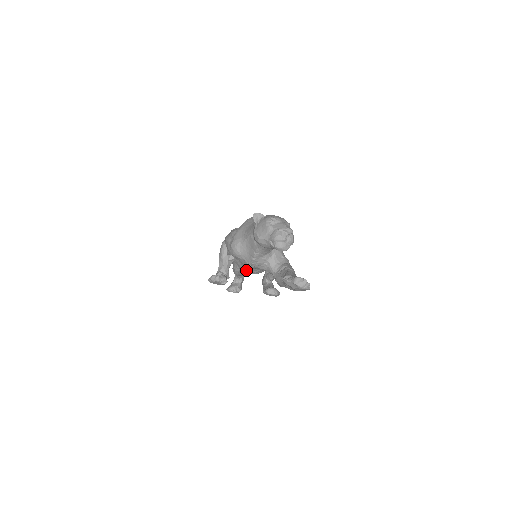
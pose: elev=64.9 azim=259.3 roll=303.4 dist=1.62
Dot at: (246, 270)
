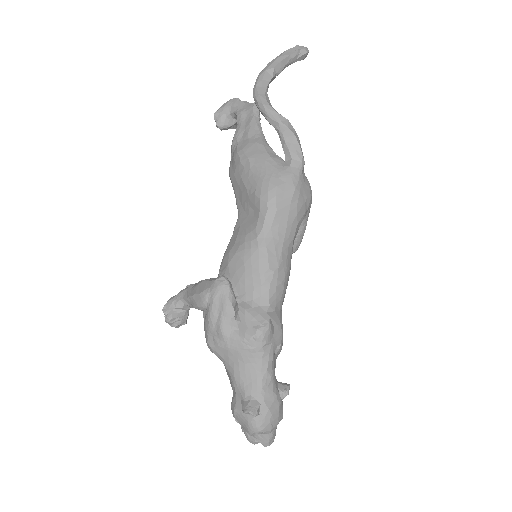
Dot at: occluded
